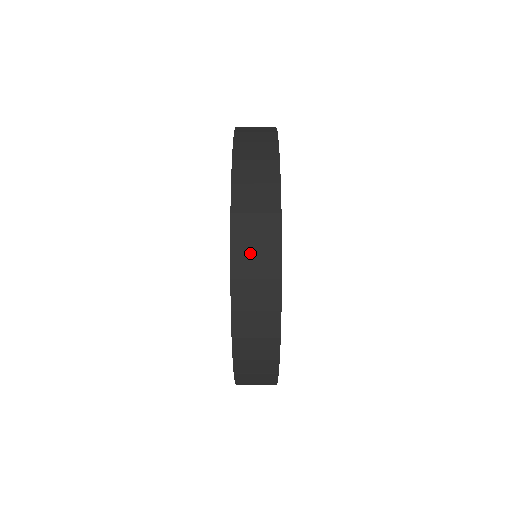
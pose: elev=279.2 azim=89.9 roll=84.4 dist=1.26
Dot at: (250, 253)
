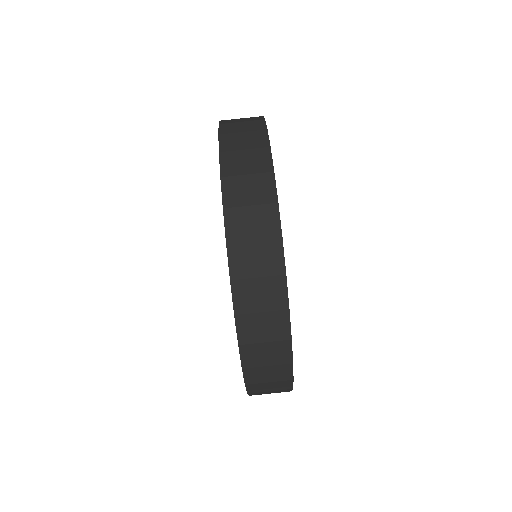
Dot at: (249, 250)
